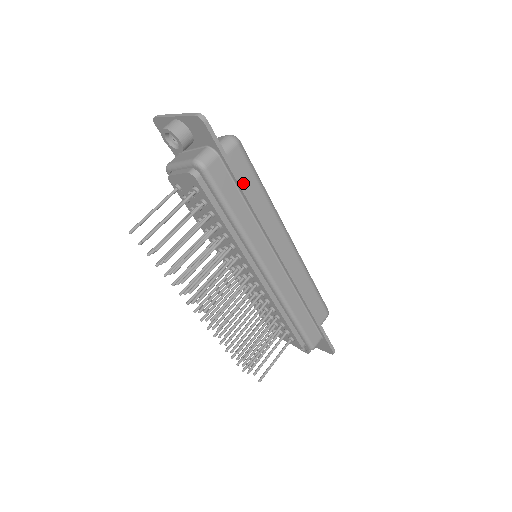
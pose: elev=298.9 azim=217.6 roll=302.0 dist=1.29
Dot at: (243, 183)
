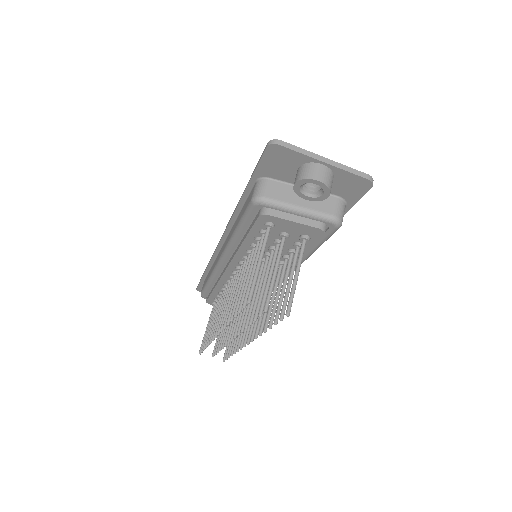
Dot at: occluded
